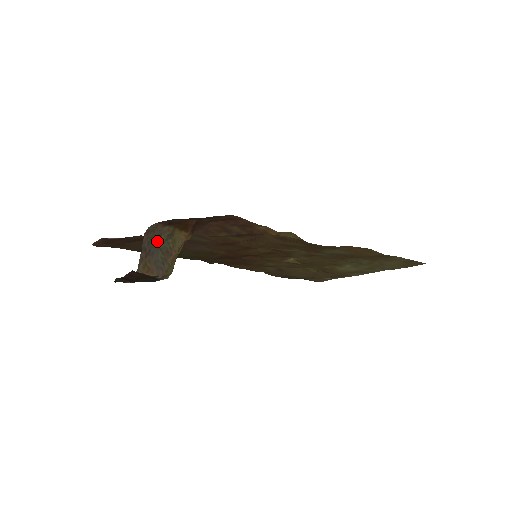
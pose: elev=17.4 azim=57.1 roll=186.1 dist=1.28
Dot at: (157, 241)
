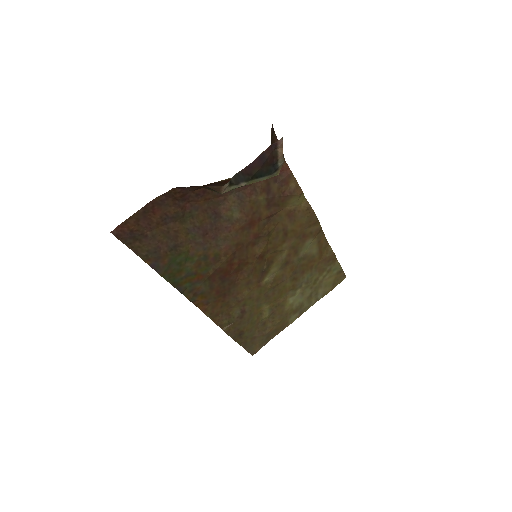
Dot at: occluded
